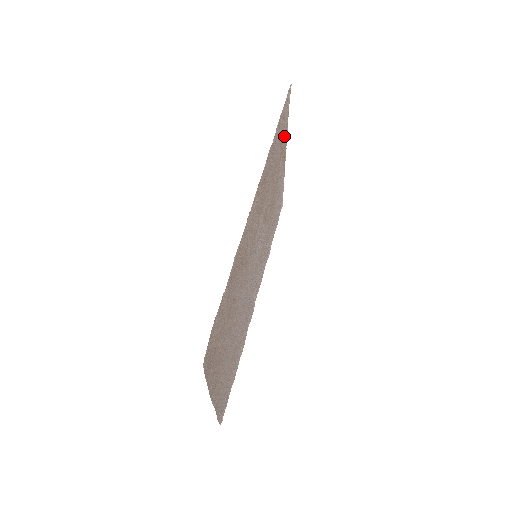
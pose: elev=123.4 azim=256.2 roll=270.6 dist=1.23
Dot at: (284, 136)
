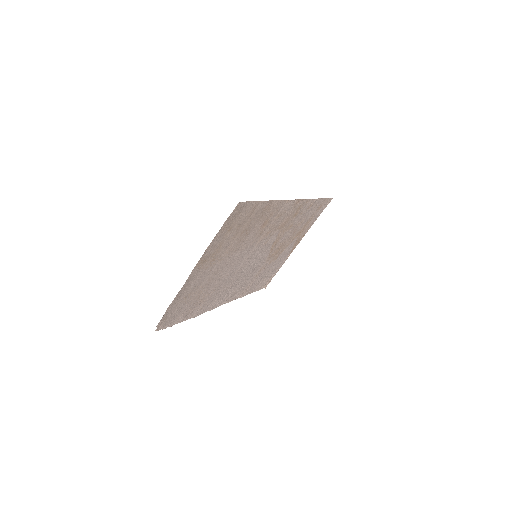
Dot at: (309, 224)
